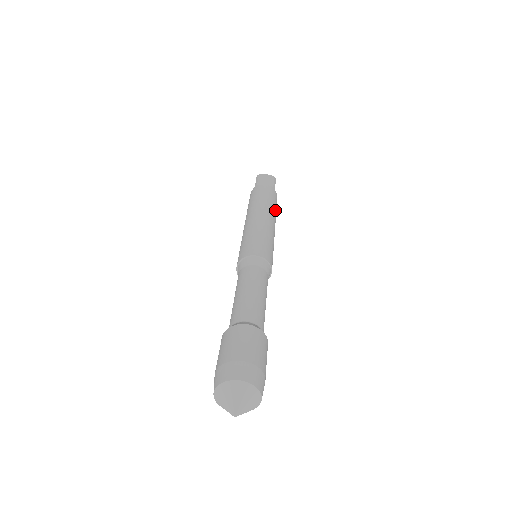
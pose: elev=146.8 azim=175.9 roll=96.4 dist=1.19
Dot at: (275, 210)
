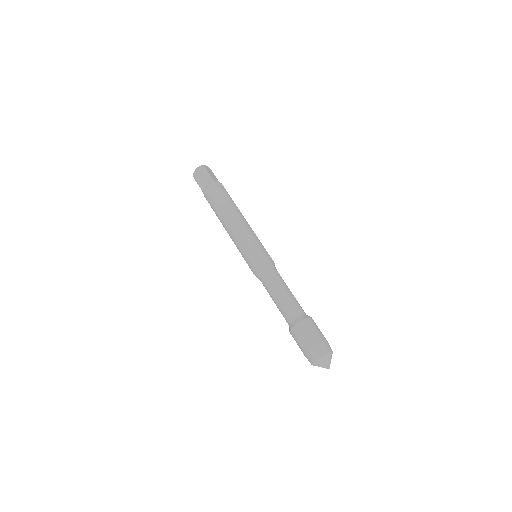
Dot at: occluded
